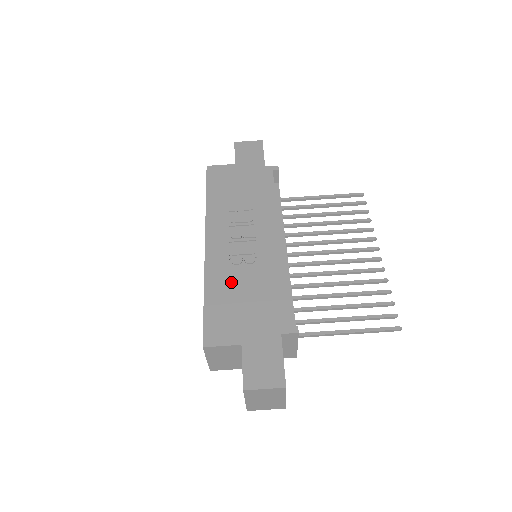
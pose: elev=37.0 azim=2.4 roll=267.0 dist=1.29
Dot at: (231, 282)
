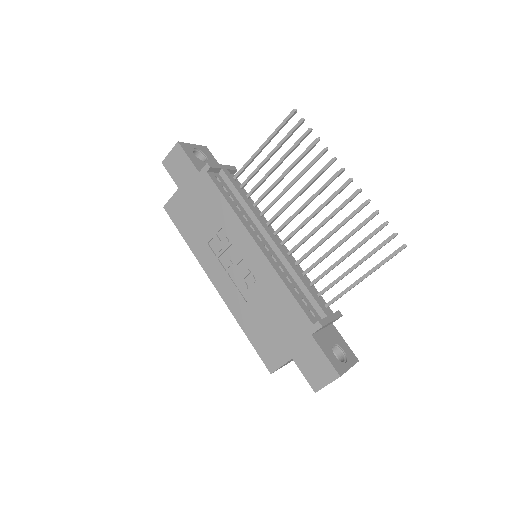
Dot at: (252, 310)
